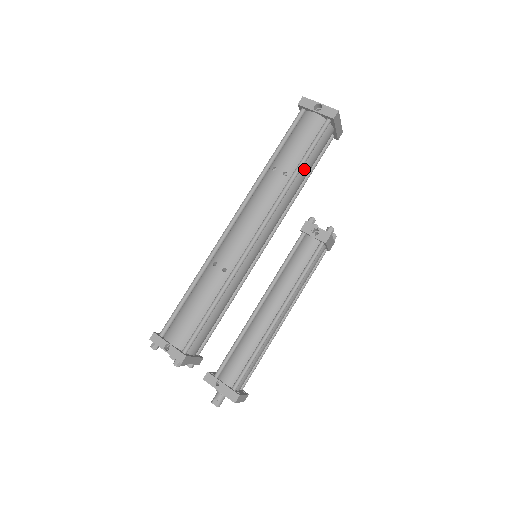
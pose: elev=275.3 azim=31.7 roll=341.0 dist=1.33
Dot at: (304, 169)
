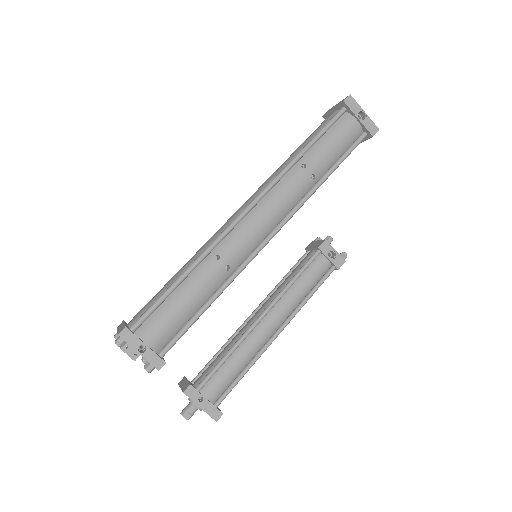
Dot at: occluded
